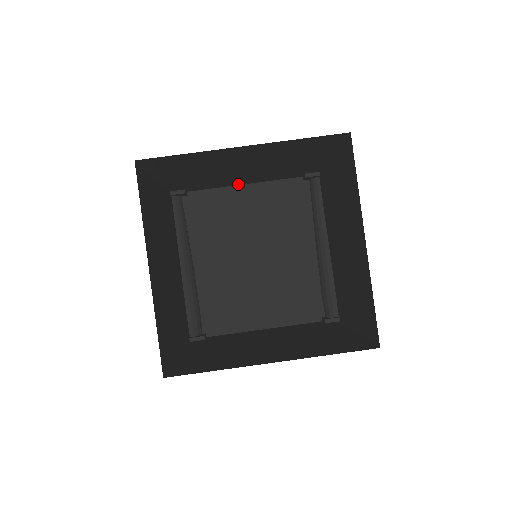
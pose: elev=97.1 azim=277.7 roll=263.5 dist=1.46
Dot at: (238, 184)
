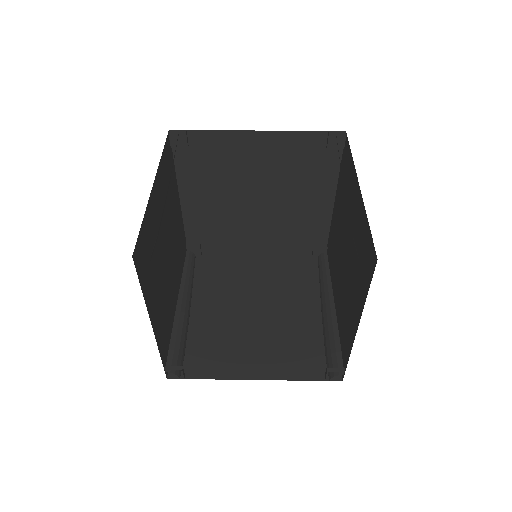
Dot at: (250, 252)
